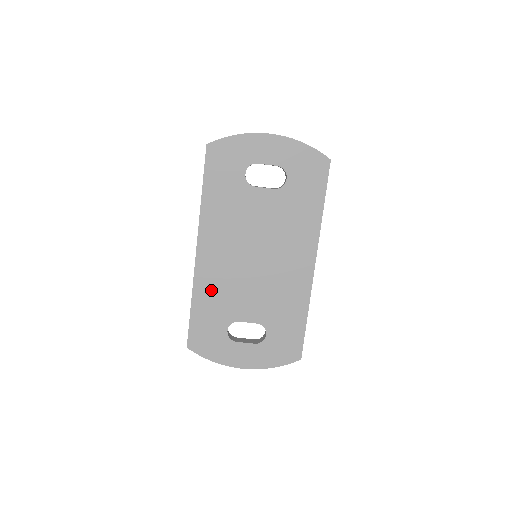
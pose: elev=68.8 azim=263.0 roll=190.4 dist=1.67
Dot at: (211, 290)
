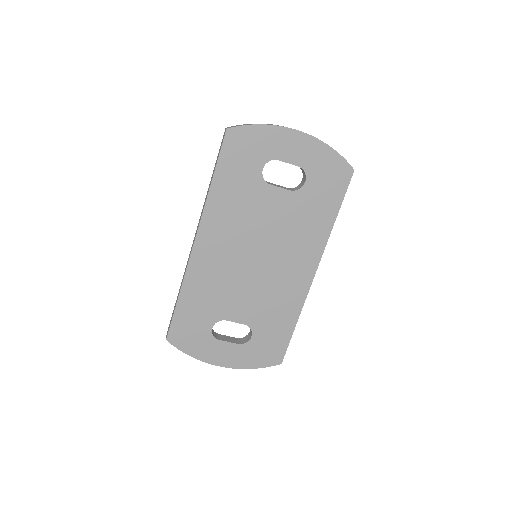
Dot at: (203, 285)
